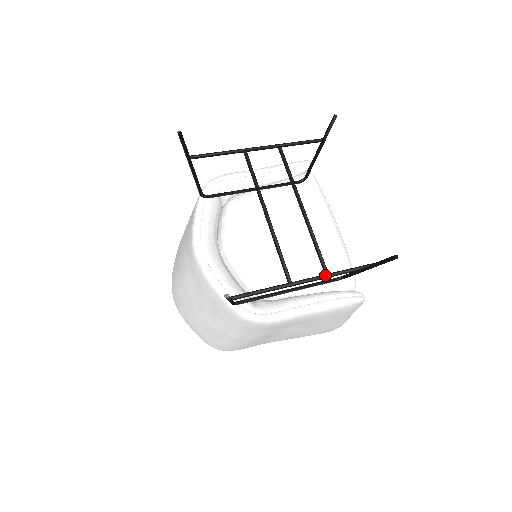
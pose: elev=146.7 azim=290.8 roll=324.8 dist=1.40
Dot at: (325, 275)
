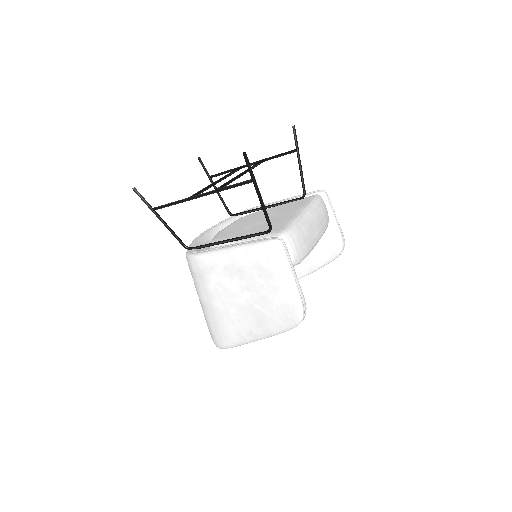
Dot at: (212, 190)
